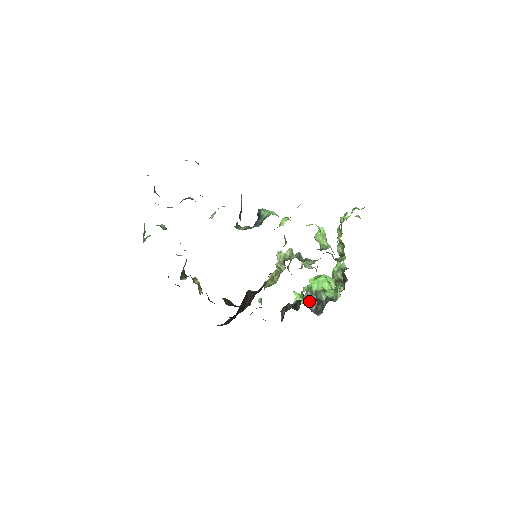
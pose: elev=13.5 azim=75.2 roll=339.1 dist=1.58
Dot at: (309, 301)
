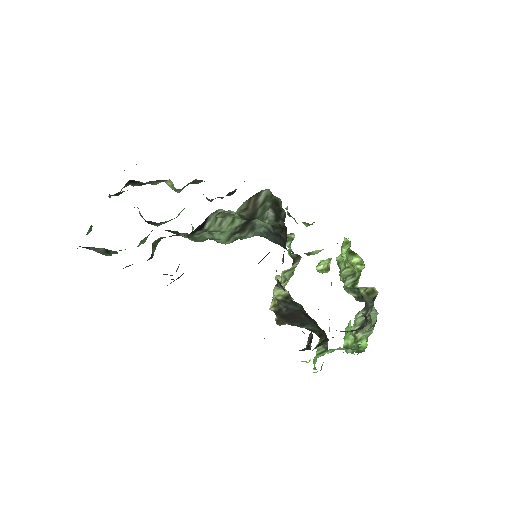
Dot at: occluded
